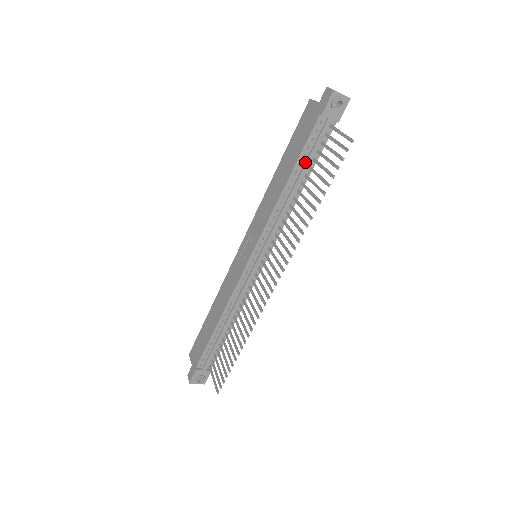
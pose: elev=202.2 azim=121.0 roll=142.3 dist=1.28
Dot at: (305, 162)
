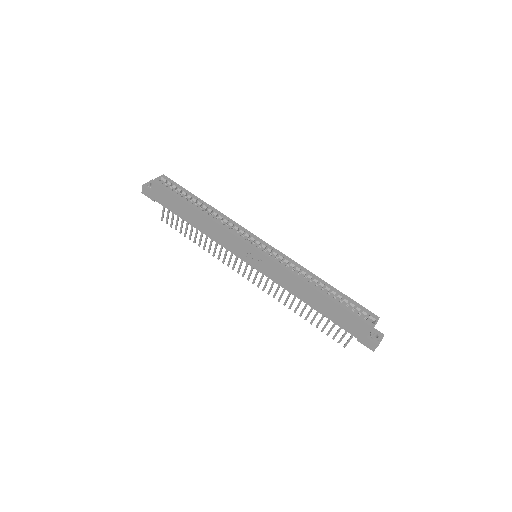
Dot at: occluded
